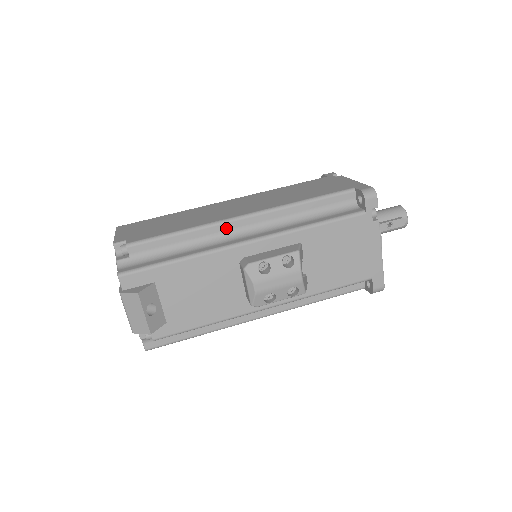
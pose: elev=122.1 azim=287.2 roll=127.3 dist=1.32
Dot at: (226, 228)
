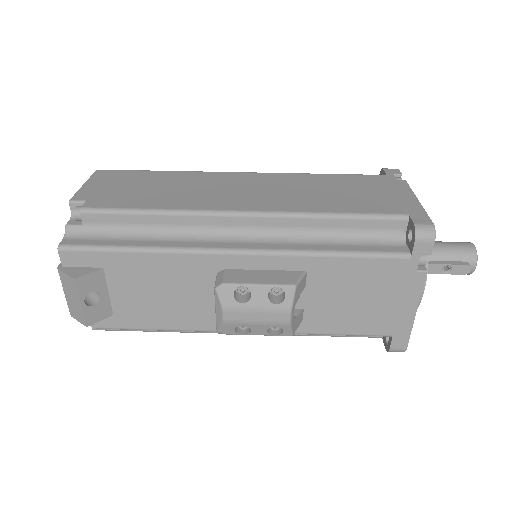
Dot at: (213, 222)
